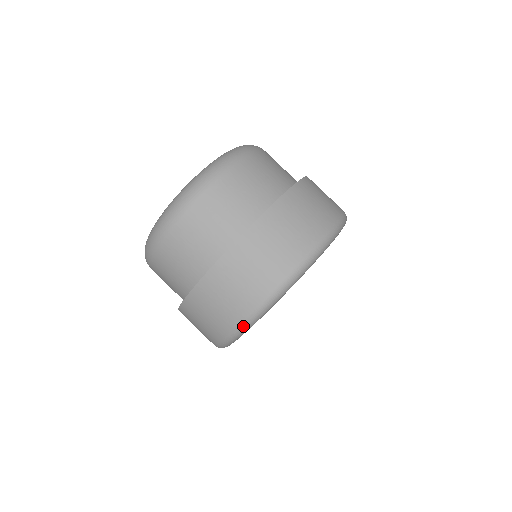
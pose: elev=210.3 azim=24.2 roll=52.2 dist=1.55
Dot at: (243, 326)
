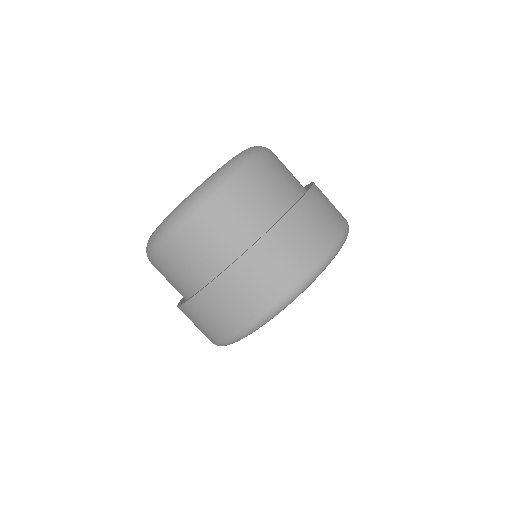
Dot at: occluded
